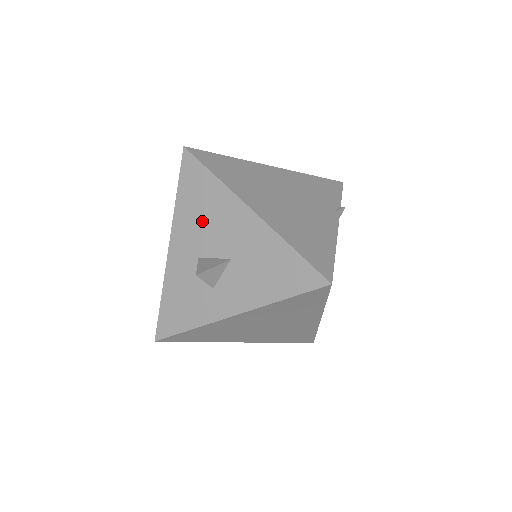
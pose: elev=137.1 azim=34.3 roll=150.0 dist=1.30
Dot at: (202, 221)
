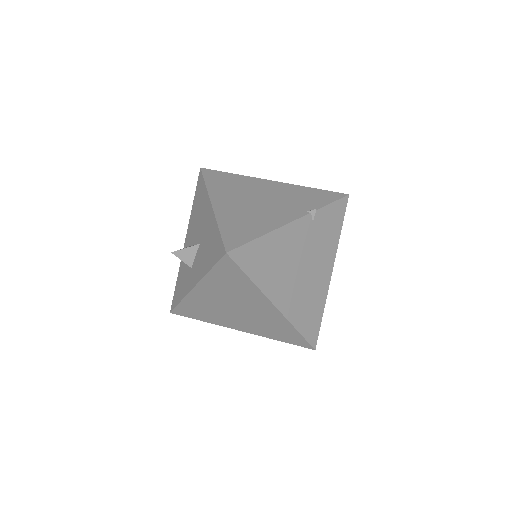
Dot at: (196, 219)
